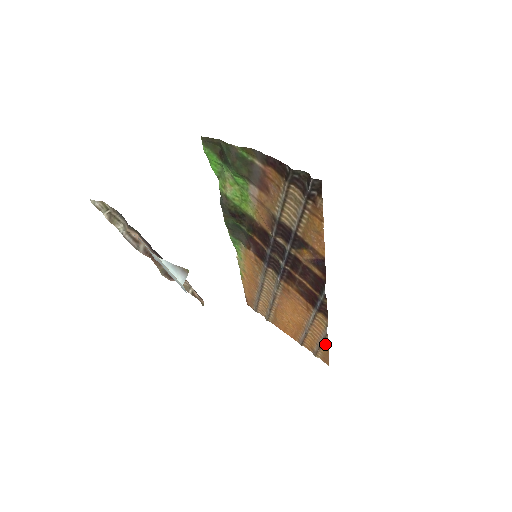
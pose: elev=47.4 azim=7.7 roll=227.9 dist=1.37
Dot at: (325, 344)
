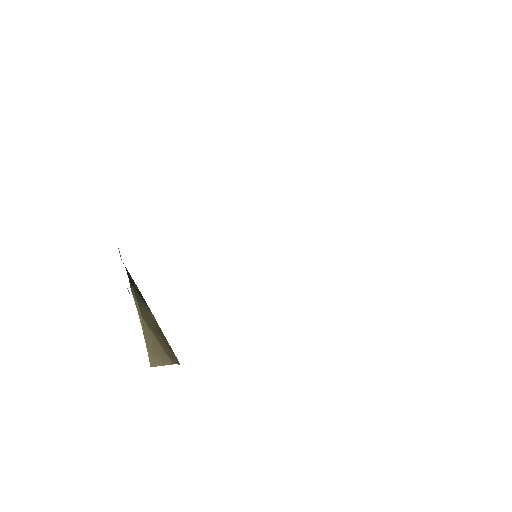
Dot at: occluded
